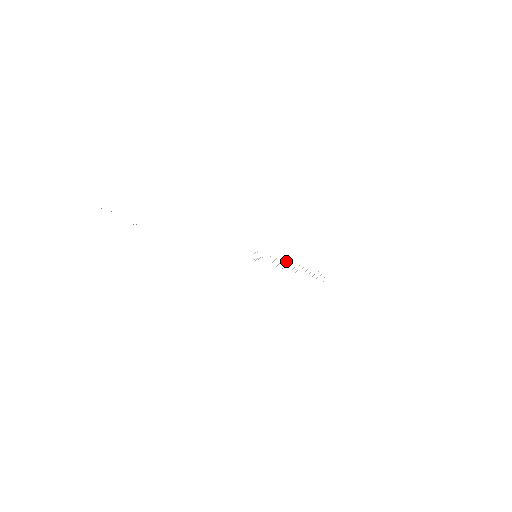
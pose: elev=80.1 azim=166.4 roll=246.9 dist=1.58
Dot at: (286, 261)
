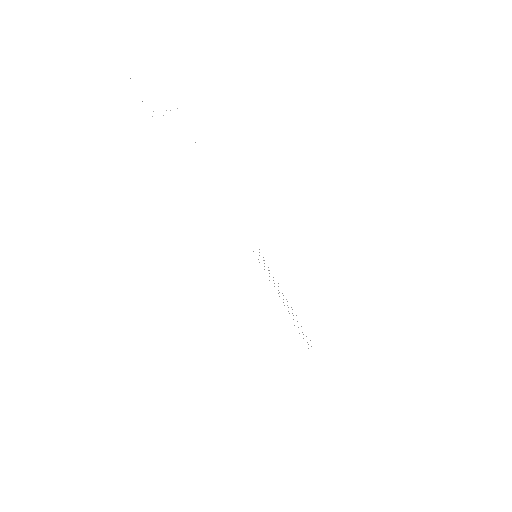
Dot at: occluded
